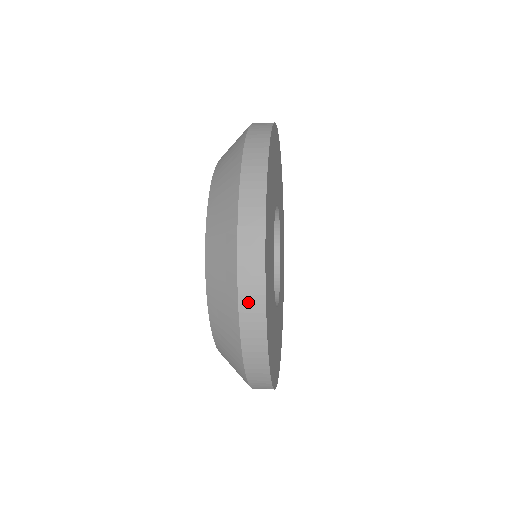
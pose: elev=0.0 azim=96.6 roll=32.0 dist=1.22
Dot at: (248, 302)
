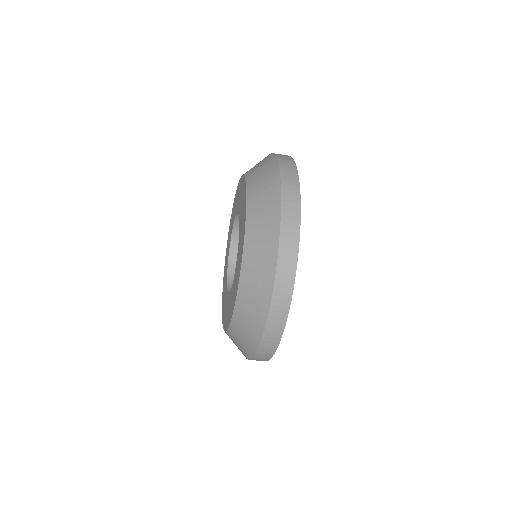
Dot at: (286, 168)
